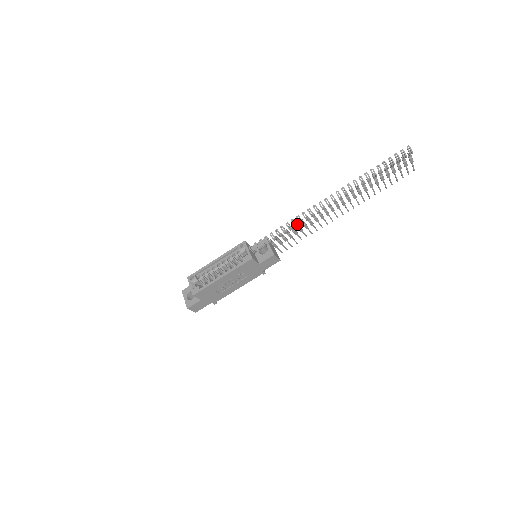
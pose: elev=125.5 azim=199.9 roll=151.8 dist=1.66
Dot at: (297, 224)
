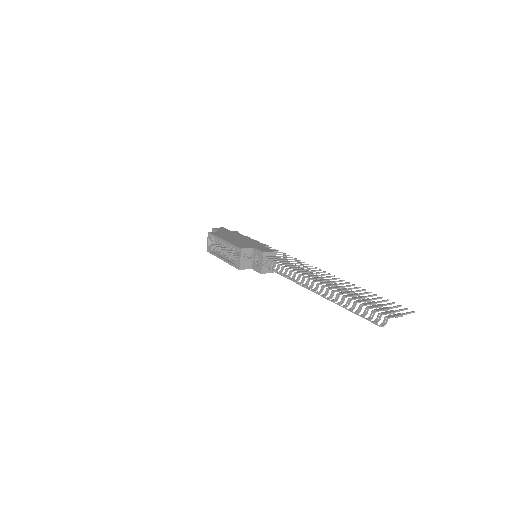
Dot at: (282, 269)
